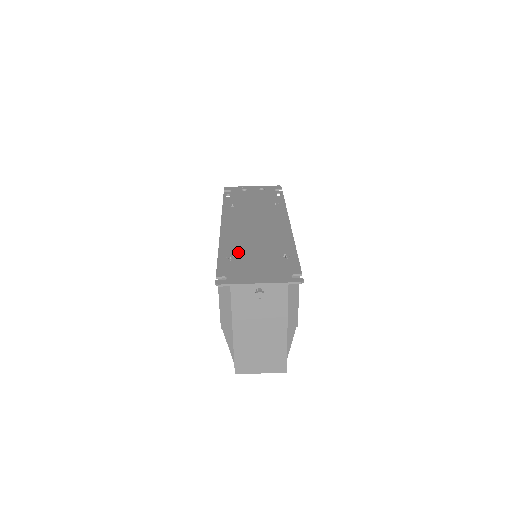
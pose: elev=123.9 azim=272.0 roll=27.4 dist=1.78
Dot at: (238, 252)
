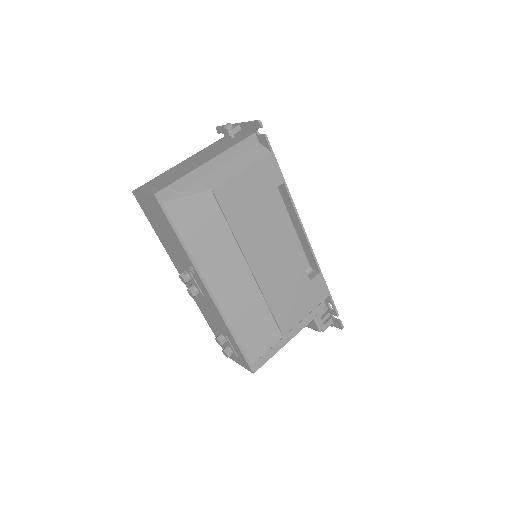
Dot at: occluded
